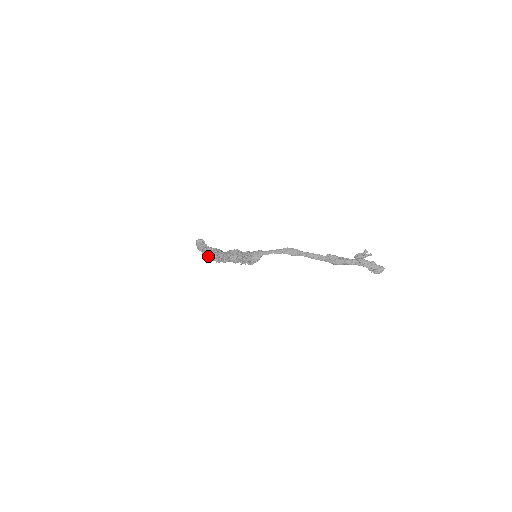
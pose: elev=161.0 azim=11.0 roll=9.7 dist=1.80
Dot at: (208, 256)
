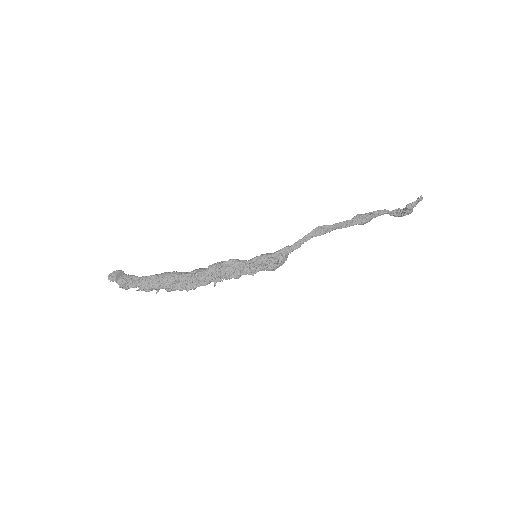
Dot at: (156, 290)
